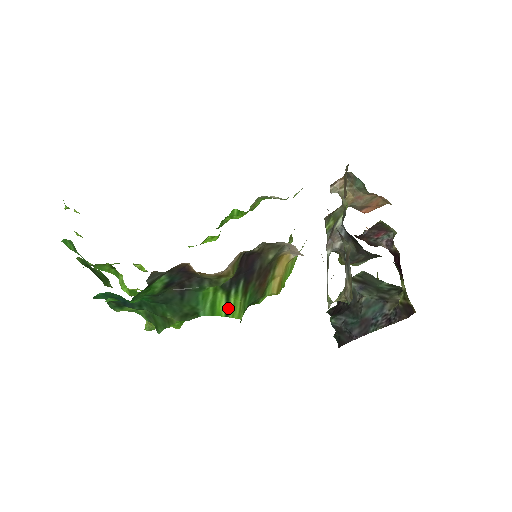
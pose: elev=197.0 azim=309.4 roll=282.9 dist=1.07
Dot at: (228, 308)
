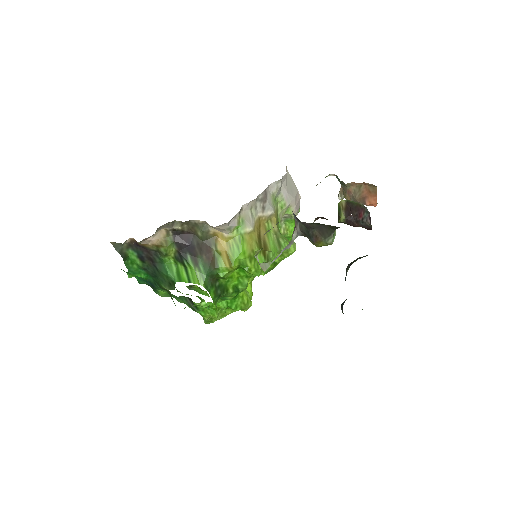
Dot at: (189, 276)
